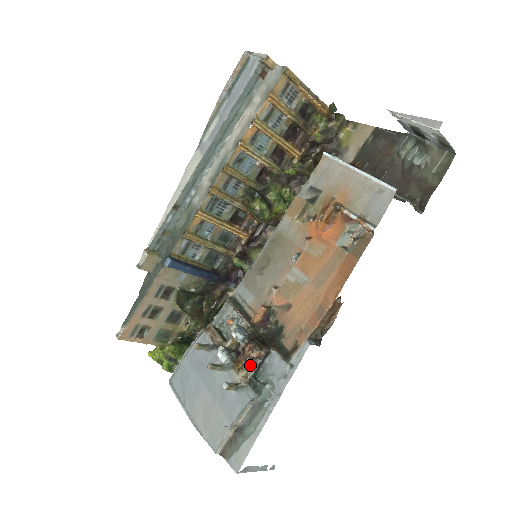
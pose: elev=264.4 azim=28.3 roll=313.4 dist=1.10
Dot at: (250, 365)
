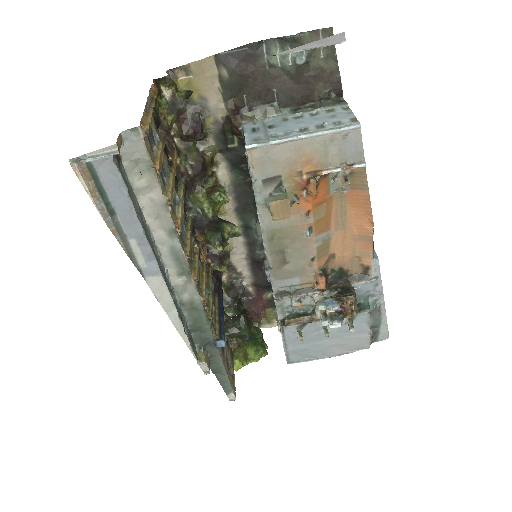
Dot at: (354, 307)
